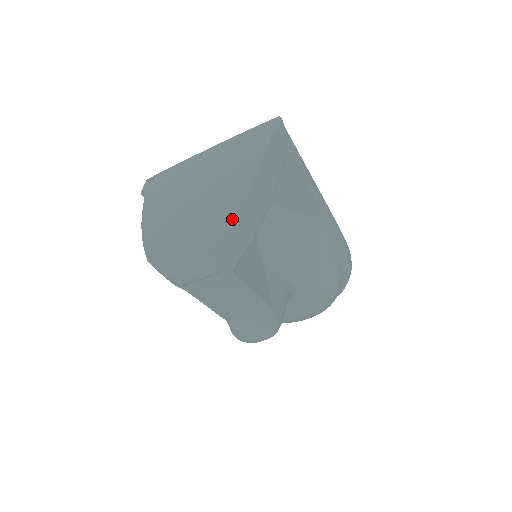
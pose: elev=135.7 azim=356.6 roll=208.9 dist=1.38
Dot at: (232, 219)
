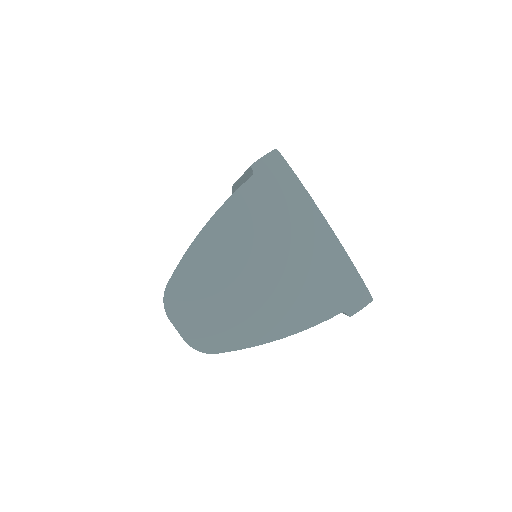
Dot at: (230, 351)
